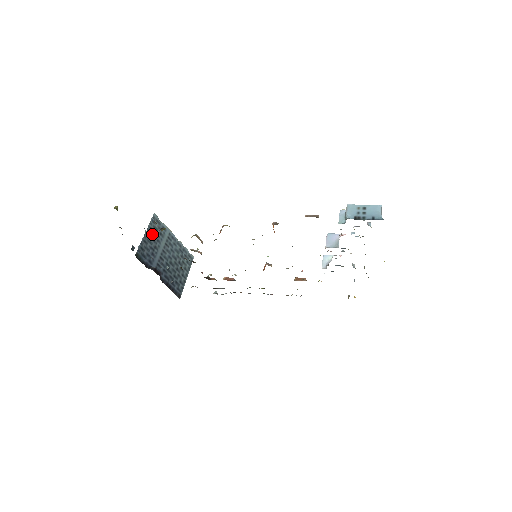
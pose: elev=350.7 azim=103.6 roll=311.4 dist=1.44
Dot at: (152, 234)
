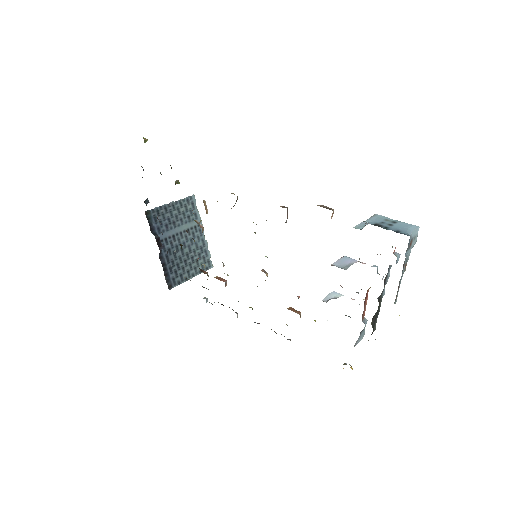
Dot at: (179, 209)
